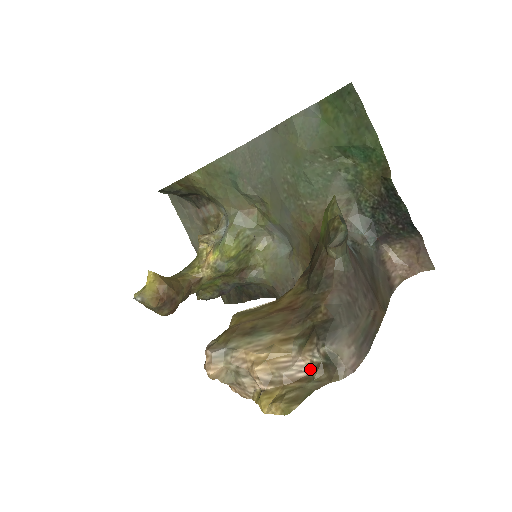
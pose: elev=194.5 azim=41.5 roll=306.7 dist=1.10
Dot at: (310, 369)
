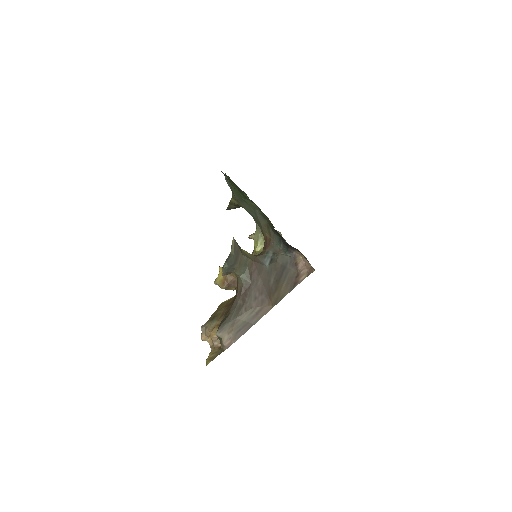
Dot at: occluded
